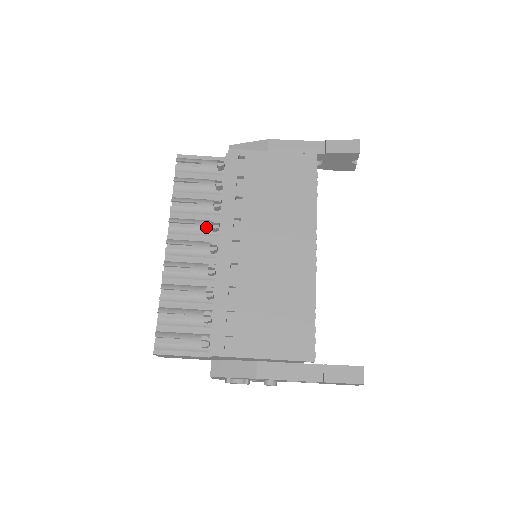
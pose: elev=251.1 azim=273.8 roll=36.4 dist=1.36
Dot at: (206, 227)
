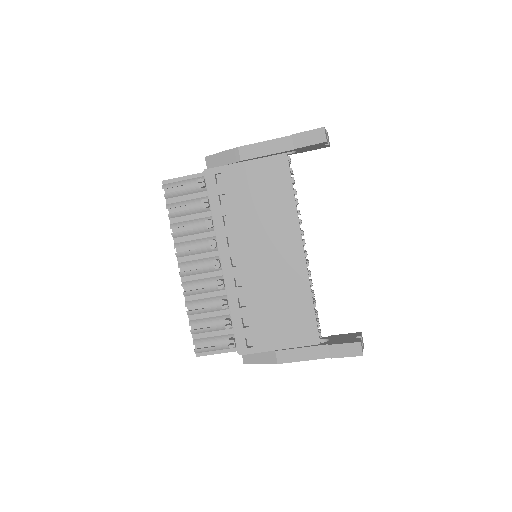
Dot at: (206, 246)
